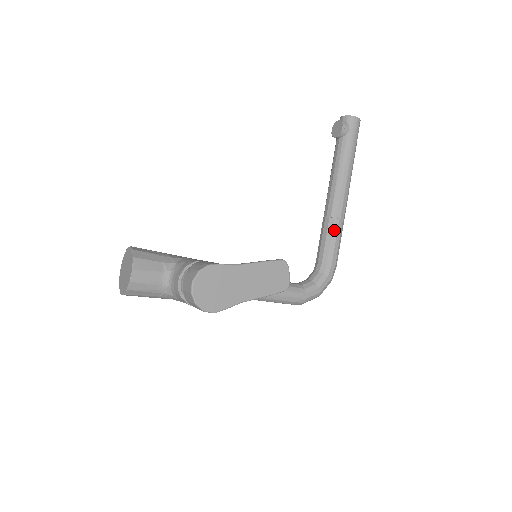
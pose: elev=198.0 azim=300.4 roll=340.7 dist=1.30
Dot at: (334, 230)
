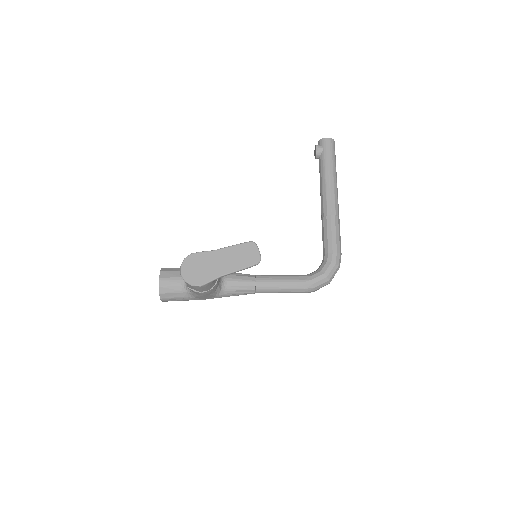
Dot at: (328, 225)
